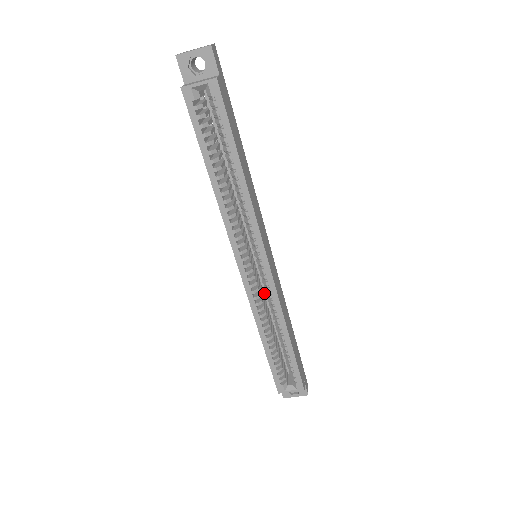
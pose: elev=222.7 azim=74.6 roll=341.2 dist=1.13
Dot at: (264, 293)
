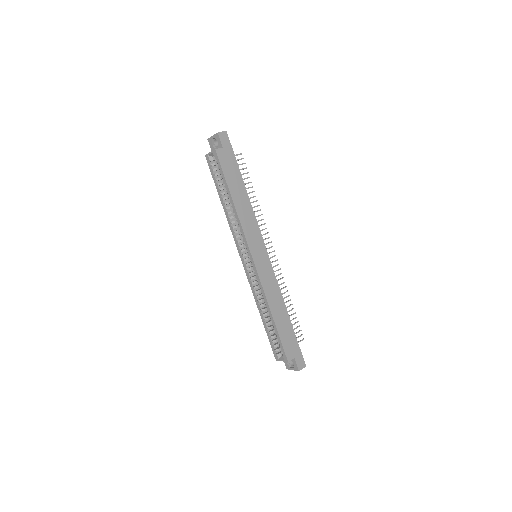
Dot at: occluded
